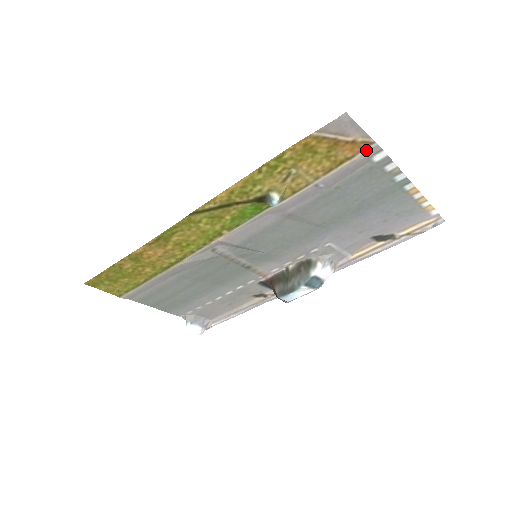
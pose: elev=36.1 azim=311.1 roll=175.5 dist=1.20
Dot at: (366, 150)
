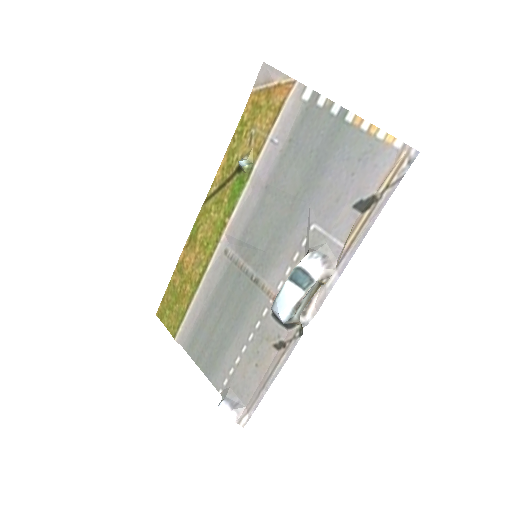
Dot at: (293, 91)
